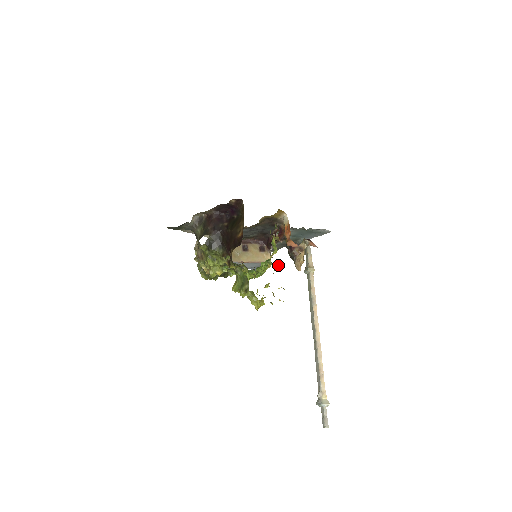
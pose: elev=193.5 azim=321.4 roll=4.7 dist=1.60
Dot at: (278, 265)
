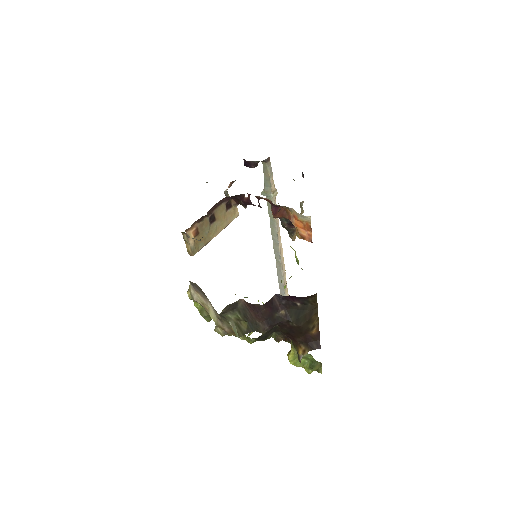
Dot at: occluded
